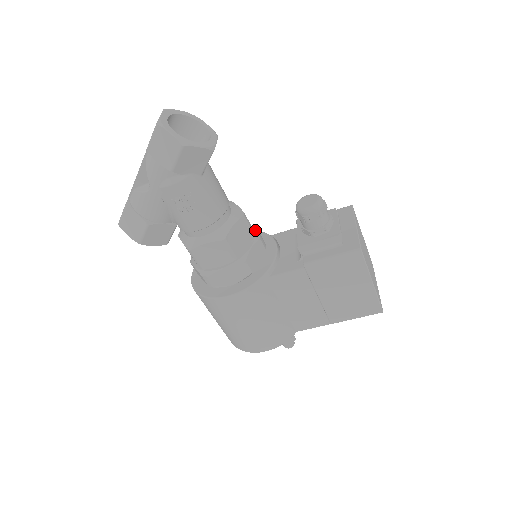
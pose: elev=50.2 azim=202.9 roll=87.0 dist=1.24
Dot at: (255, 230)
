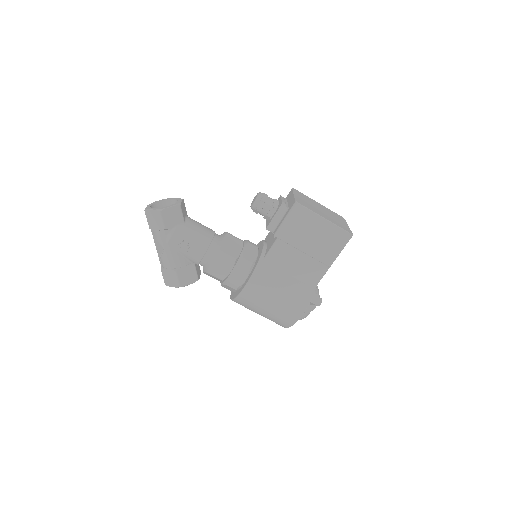
Dot at: (245, 241)
